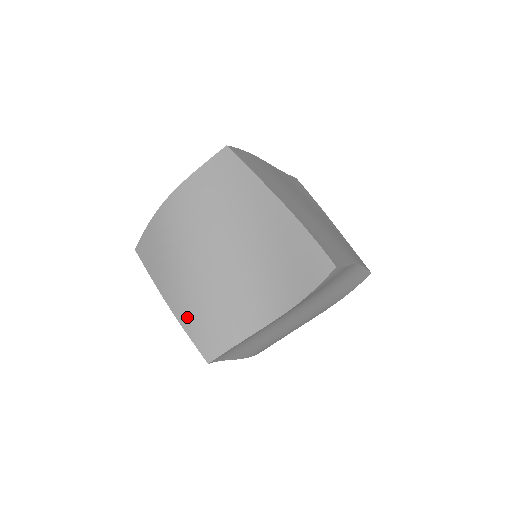
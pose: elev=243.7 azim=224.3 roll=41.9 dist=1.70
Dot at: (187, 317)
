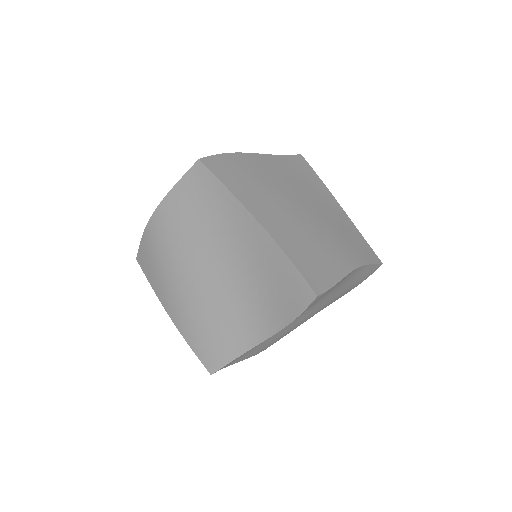
Dot at: (187, 331)
